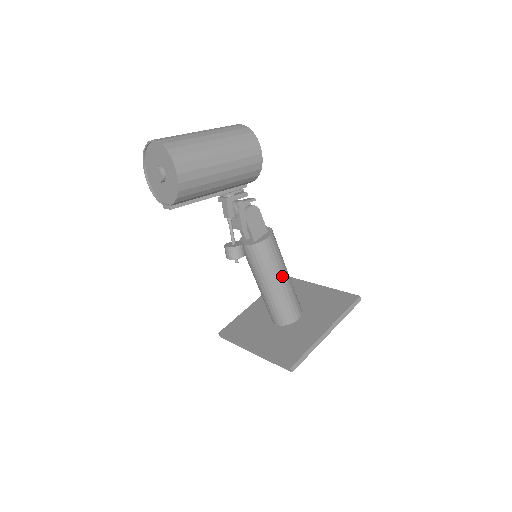
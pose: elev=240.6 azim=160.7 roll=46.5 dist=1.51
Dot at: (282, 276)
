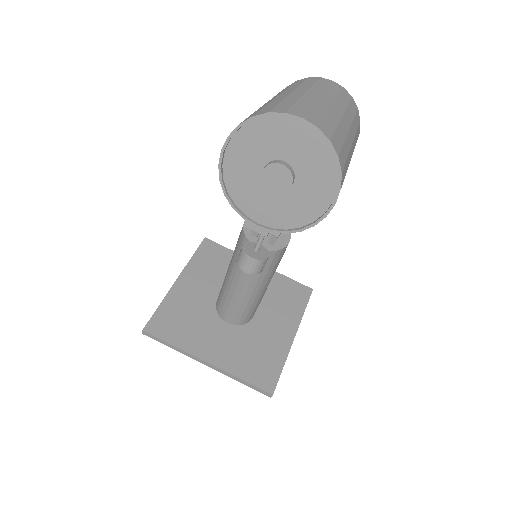
Dot at: occluded
